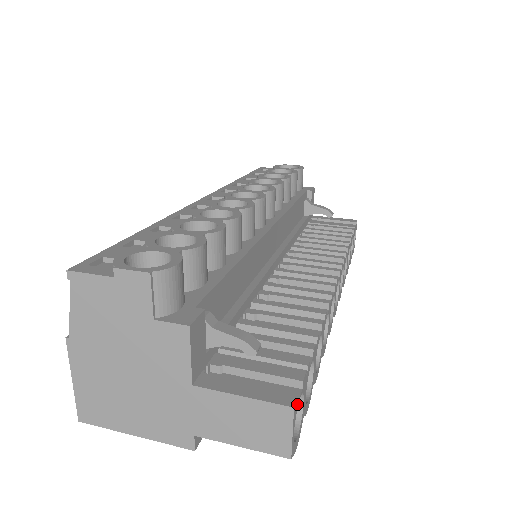
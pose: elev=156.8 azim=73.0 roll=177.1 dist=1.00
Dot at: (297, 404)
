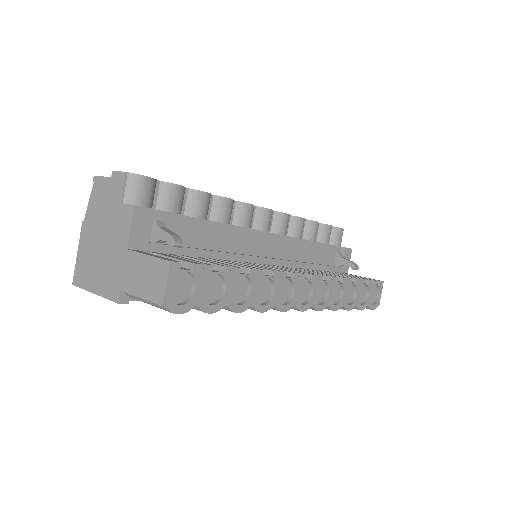
Dot at: (179, 269)
